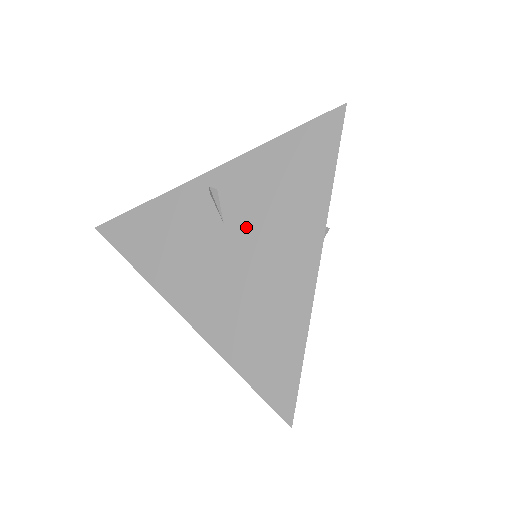
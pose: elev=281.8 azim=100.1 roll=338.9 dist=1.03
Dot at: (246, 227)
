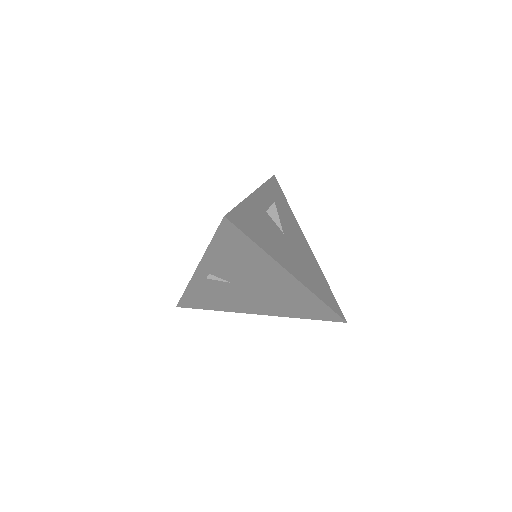
Dot at: (243, 280)
